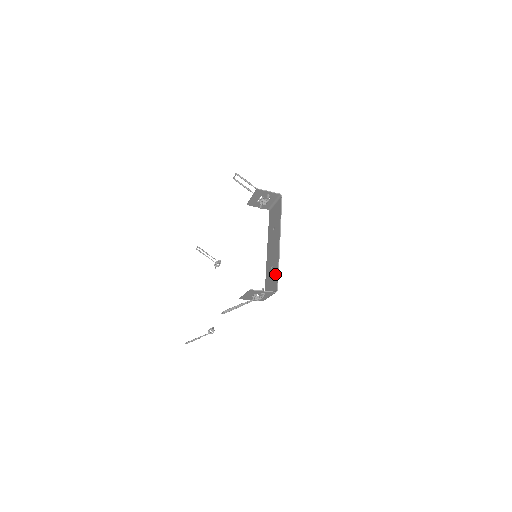
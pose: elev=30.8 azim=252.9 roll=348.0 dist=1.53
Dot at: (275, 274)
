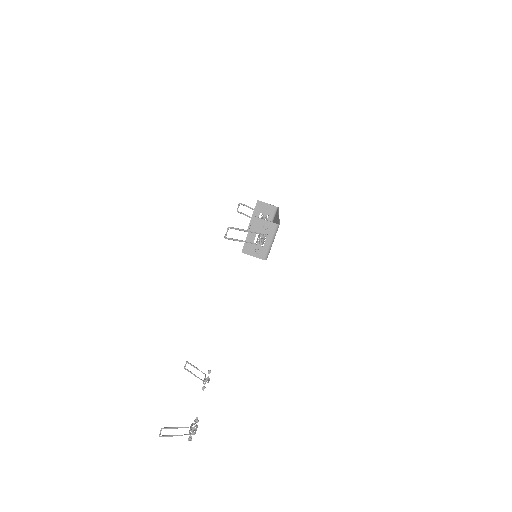
Dot at: occluded
